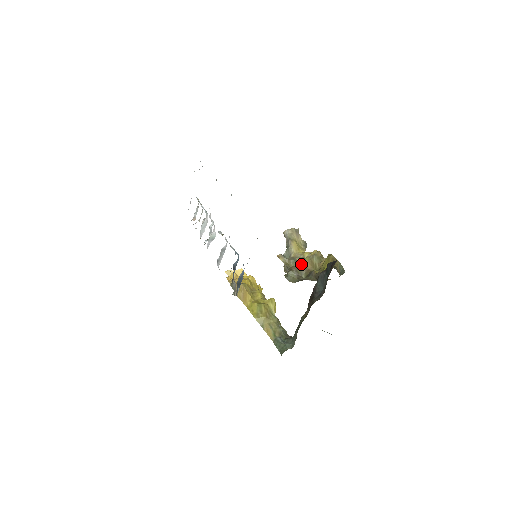
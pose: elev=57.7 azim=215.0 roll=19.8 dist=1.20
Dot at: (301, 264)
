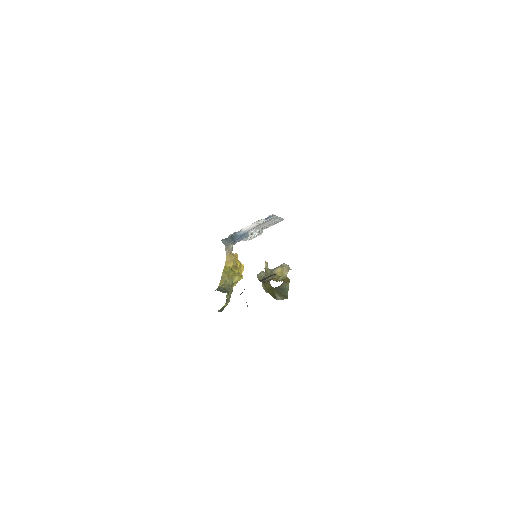
Dot at: occluded
